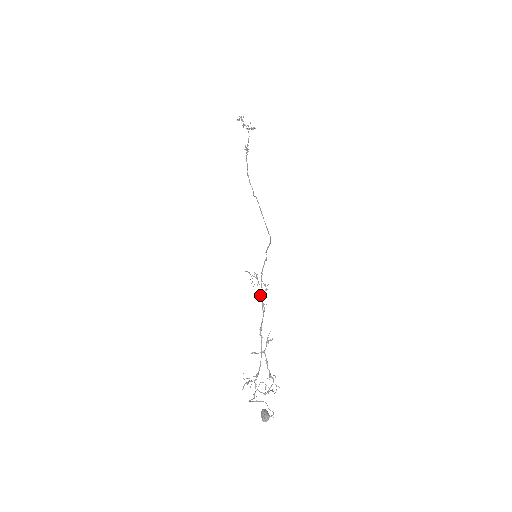
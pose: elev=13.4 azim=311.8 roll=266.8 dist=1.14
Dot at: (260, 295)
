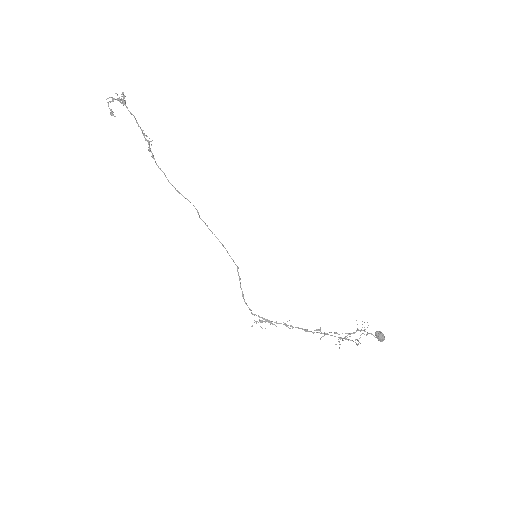
Dot at: occluded
